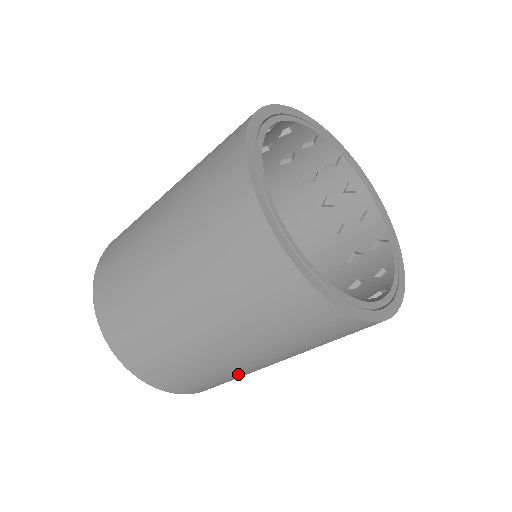
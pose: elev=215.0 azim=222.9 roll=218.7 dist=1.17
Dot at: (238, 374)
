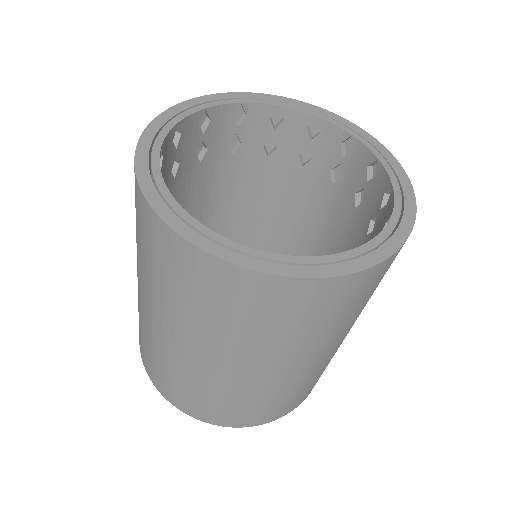
Dot at: (171, 360)
